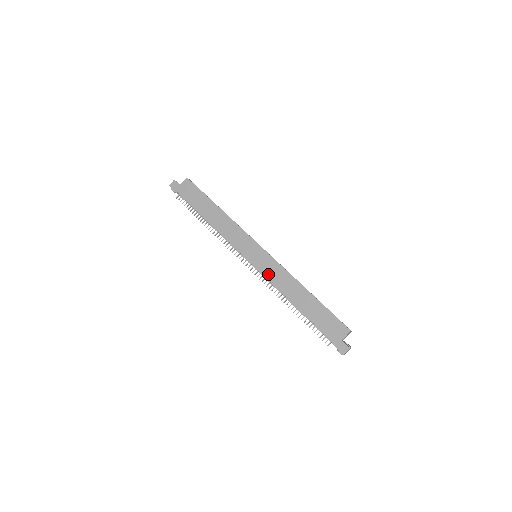
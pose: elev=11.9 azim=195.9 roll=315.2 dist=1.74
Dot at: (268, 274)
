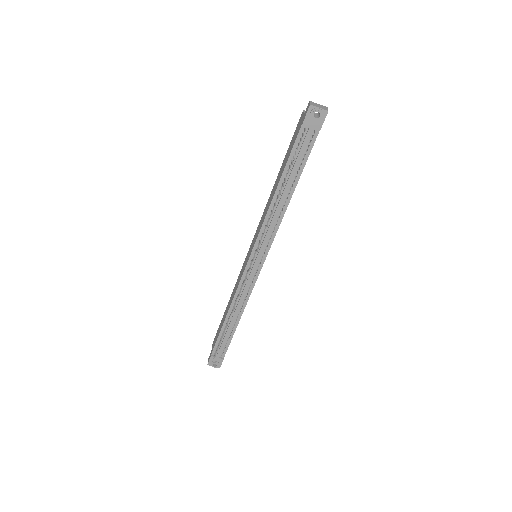
Dot at: (258, 233)
